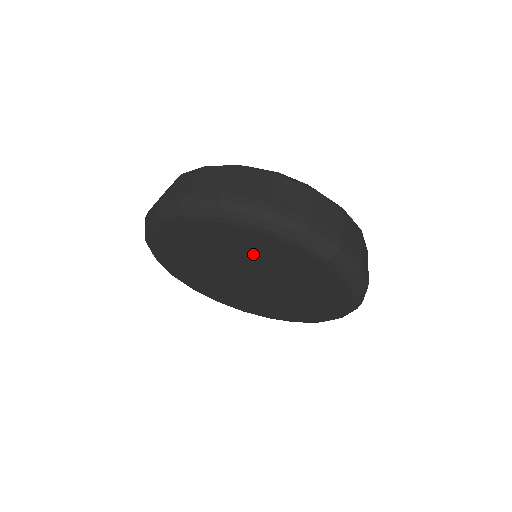
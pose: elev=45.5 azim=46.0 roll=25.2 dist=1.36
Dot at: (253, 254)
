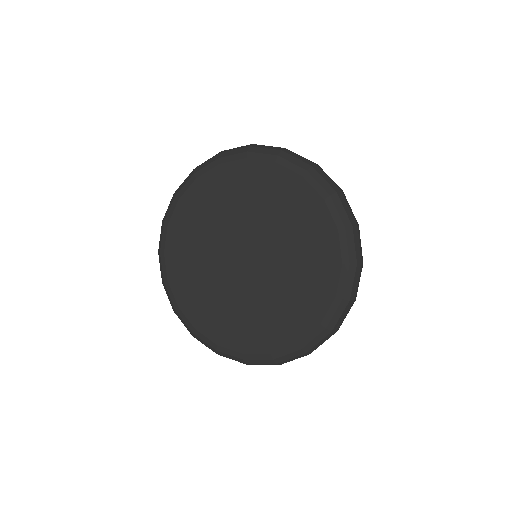
Dot at: (277, 212)
